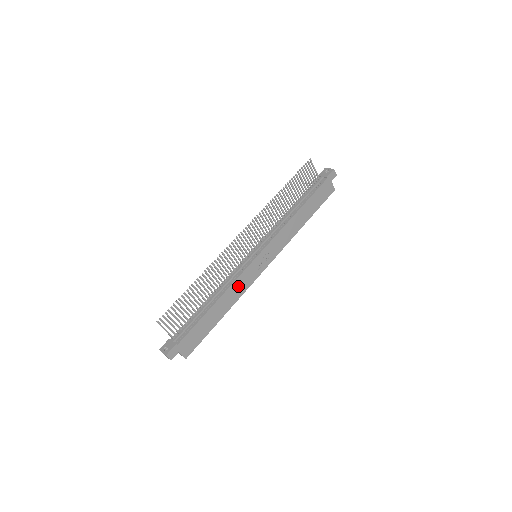
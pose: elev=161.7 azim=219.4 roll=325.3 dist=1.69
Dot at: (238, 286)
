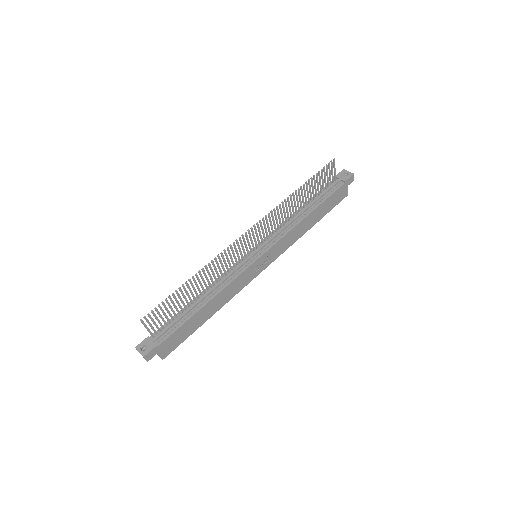
Dot at: (232, 288)
